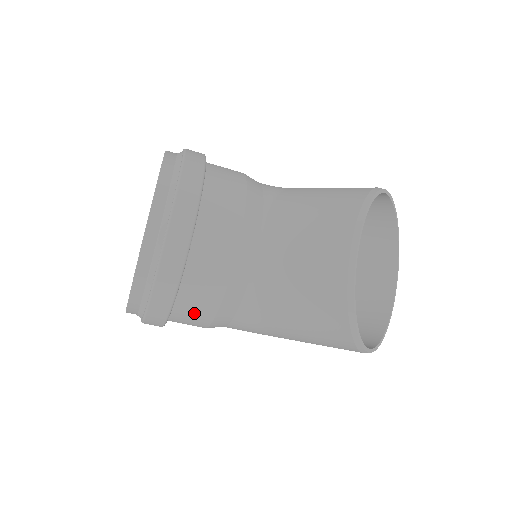
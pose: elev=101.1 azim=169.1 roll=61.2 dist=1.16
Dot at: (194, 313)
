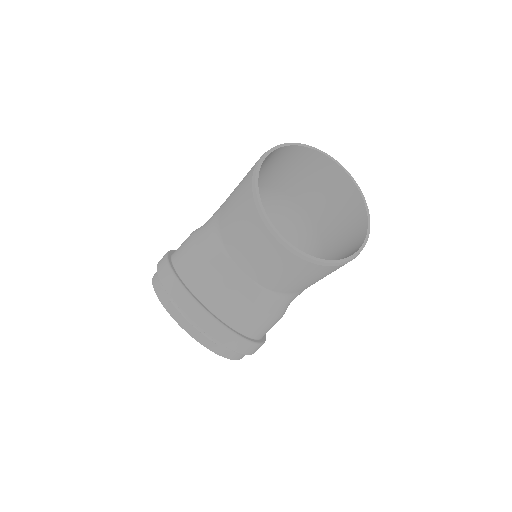
Dot at: (268, 328)
